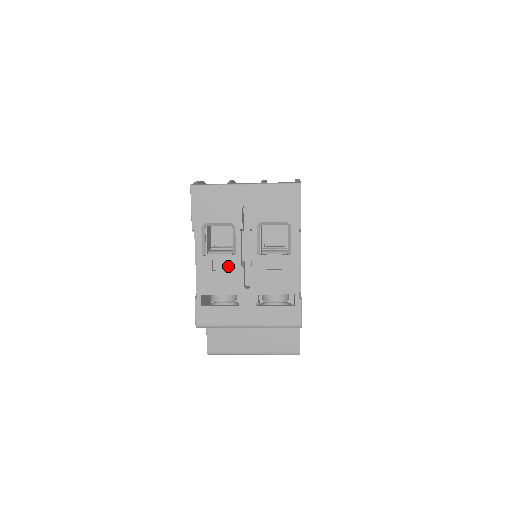
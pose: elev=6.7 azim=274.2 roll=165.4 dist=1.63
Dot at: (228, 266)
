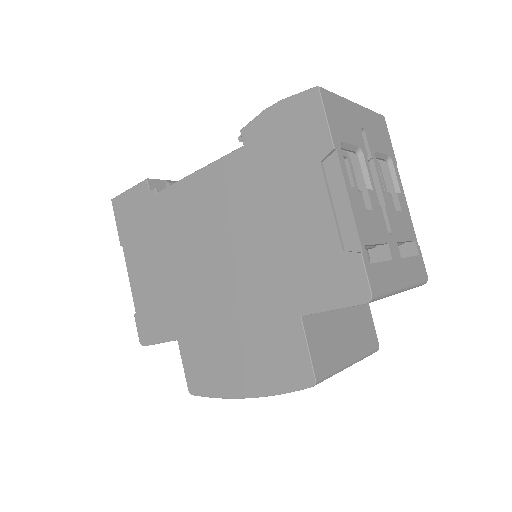
Dot at: (372, 204)
